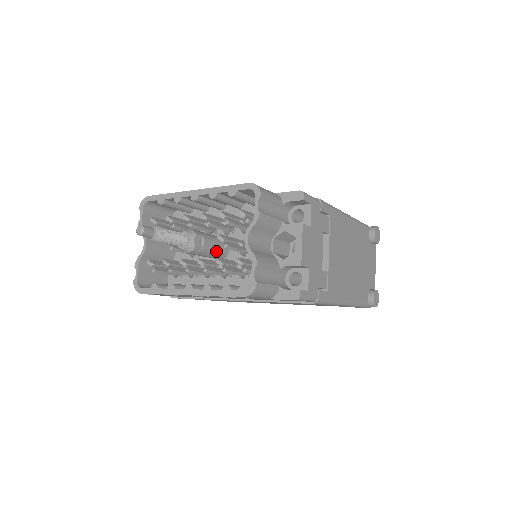
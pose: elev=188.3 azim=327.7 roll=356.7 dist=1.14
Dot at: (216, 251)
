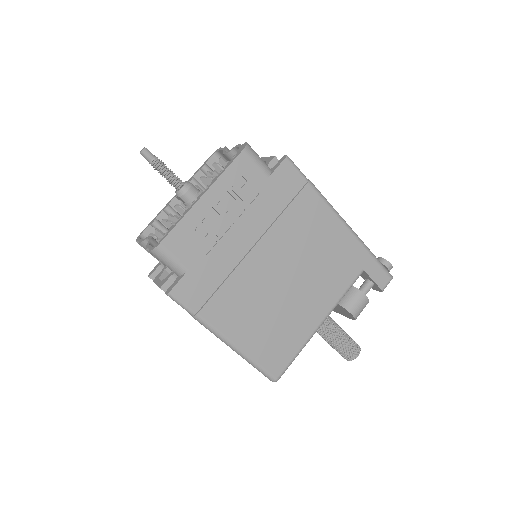
Dot at: occluded
